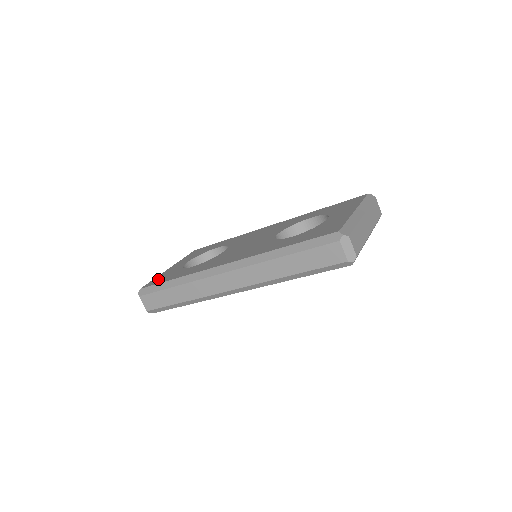
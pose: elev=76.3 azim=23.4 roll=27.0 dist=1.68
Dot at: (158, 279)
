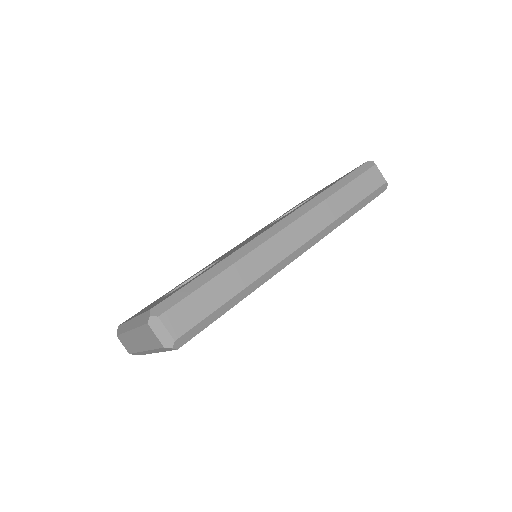
Dot at: (161, 300)
